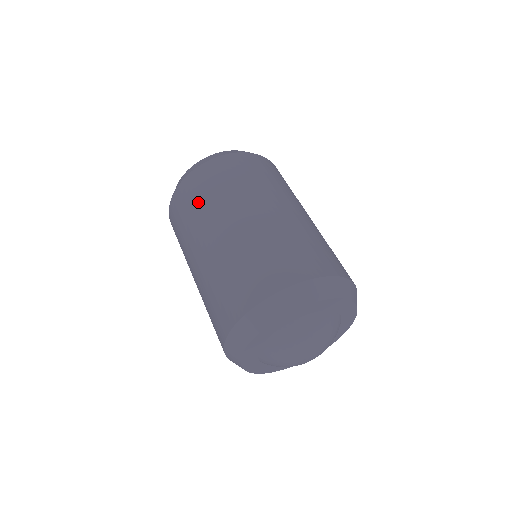
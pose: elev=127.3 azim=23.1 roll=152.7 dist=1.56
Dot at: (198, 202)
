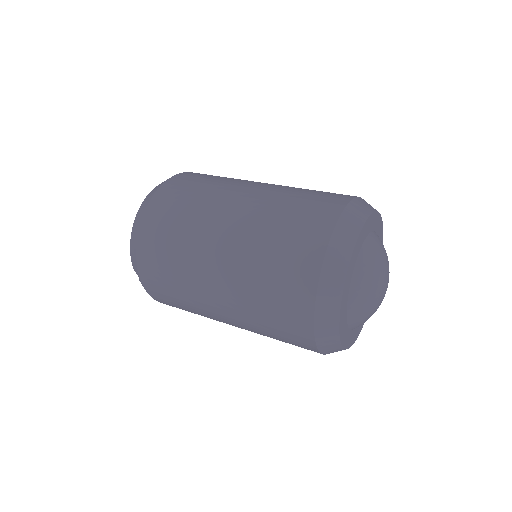
Dot at: (171, 268)
